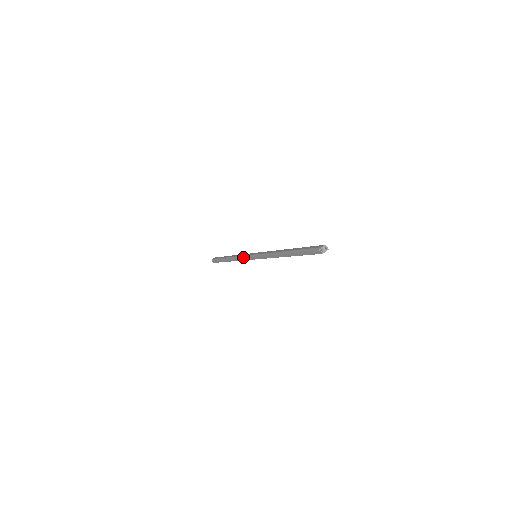
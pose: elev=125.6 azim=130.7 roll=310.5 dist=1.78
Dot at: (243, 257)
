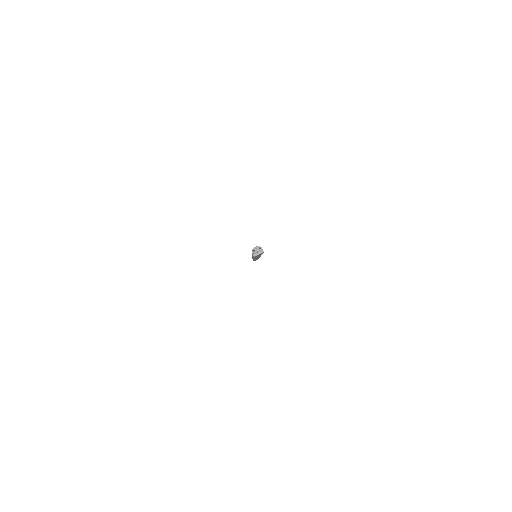
Dot at: occluded
